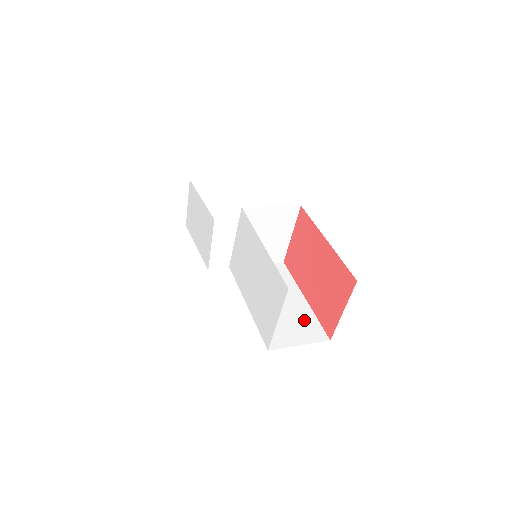
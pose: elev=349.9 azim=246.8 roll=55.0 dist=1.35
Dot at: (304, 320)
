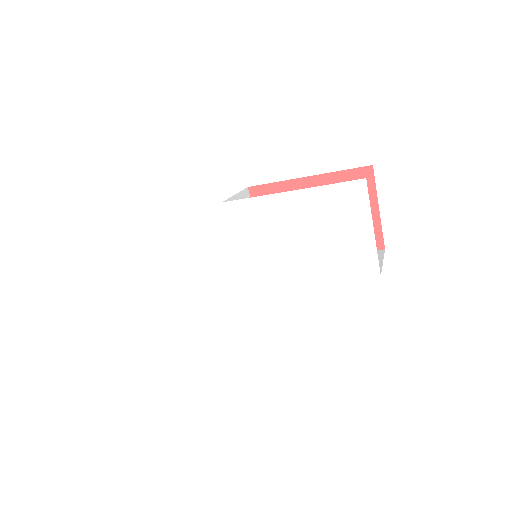
Dot at: occluded
